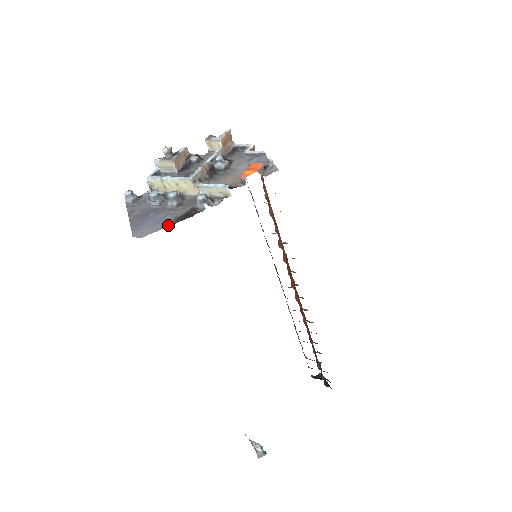
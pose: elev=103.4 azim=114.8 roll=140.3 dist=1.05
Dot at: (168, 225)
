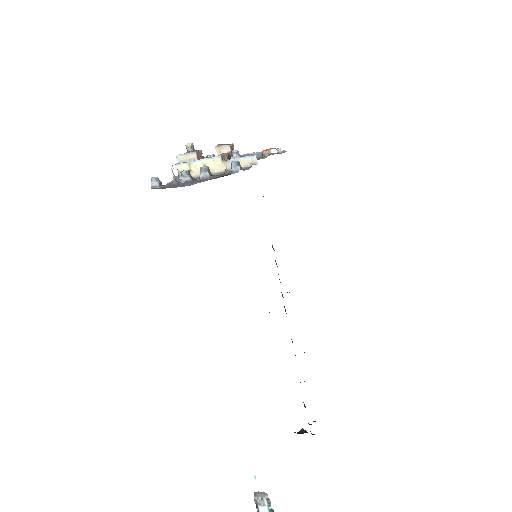
Dot at: (211, 179)
